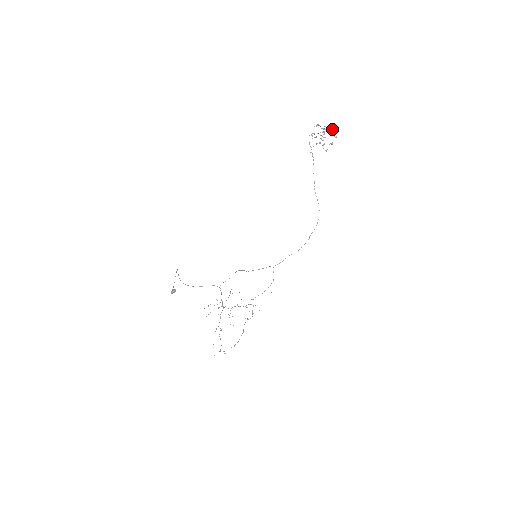
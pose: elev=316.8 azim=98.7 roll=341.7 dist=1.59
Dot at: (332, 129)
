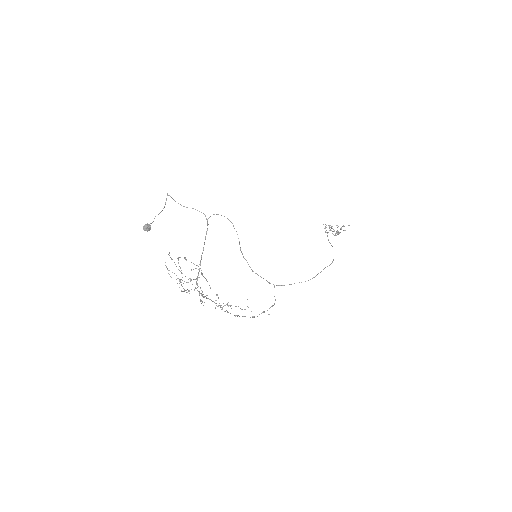
Dot at: occluded
